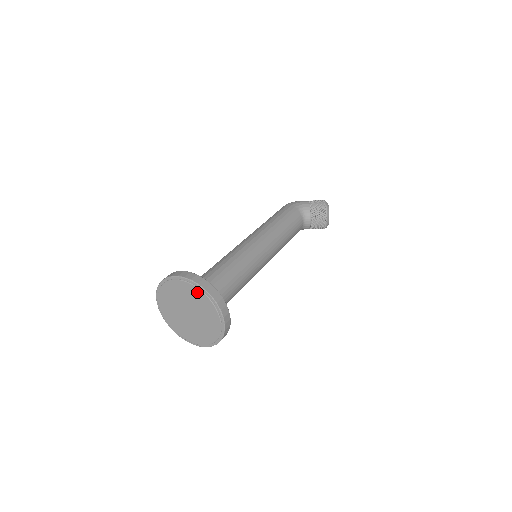
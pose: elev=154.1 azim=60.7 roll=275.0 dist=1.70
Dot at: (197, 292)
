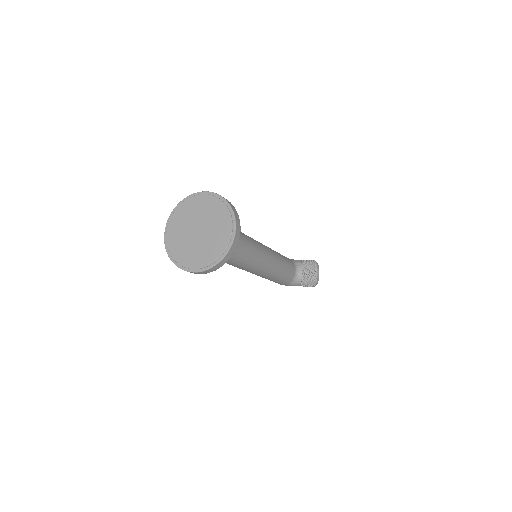
Dot at: (212, 200)
